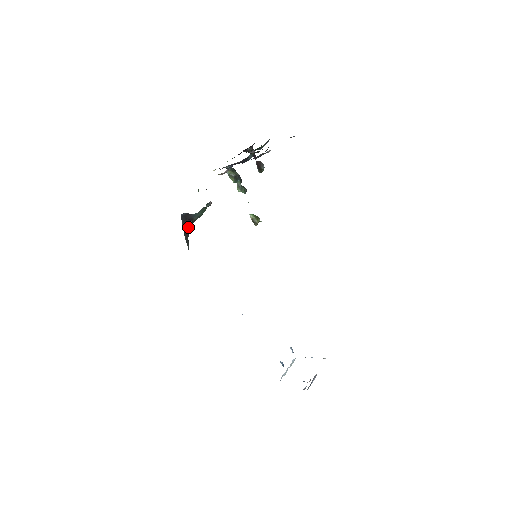
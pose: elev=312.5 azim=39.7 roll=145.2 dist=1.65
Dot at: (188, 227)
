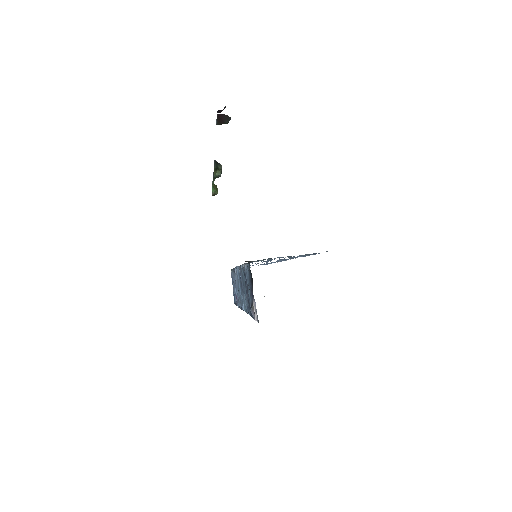
Dot at: occluded
